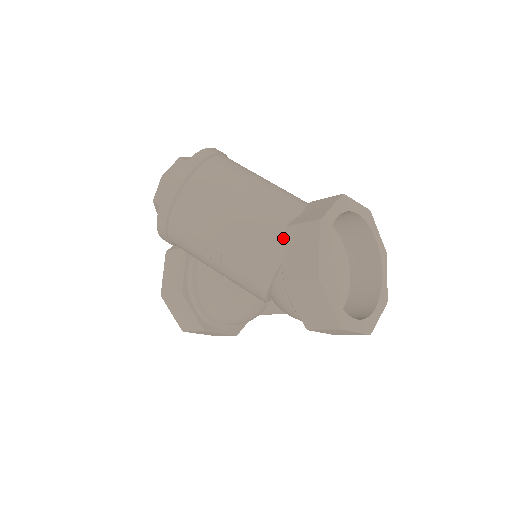
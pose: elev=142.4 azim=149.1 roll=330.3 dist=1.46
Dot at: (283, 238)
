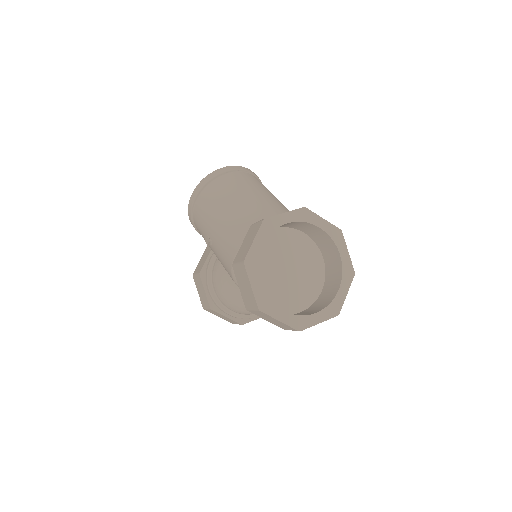
Dot at: occluded
